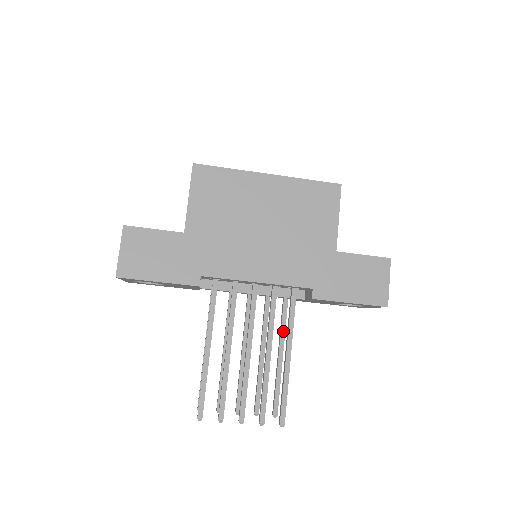
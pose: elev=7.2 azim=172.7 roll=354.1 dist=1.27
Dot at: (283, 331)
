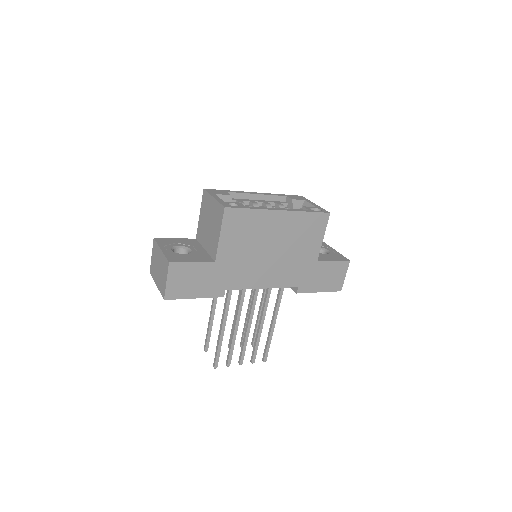
Dot at: occluded
